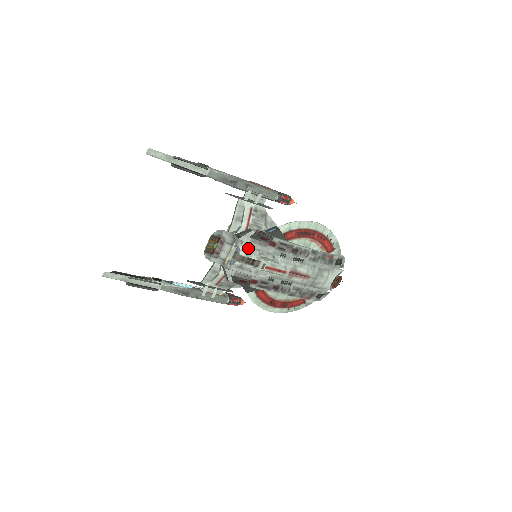
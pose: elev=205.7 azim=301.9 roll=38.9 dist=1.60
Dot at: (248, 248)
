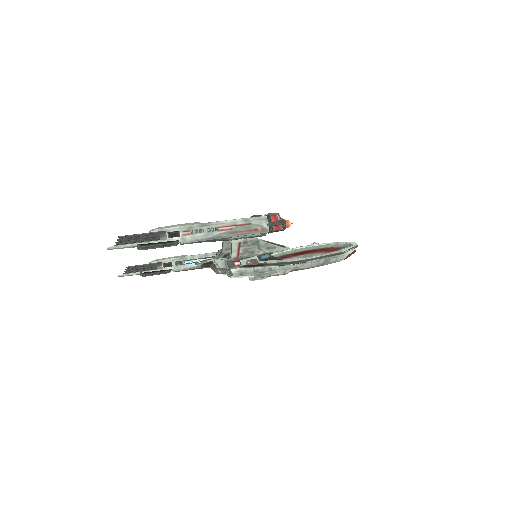
Dot at: (241, 271)
